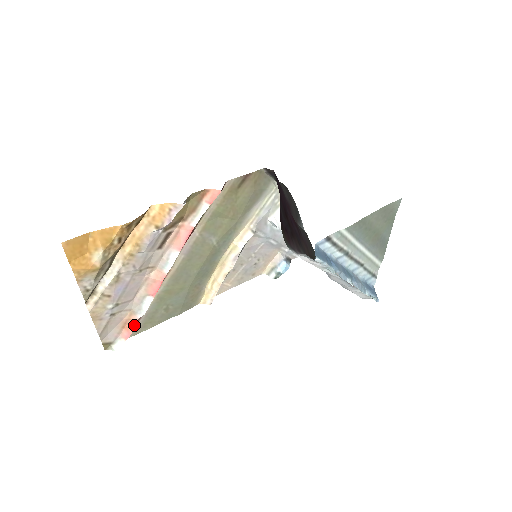
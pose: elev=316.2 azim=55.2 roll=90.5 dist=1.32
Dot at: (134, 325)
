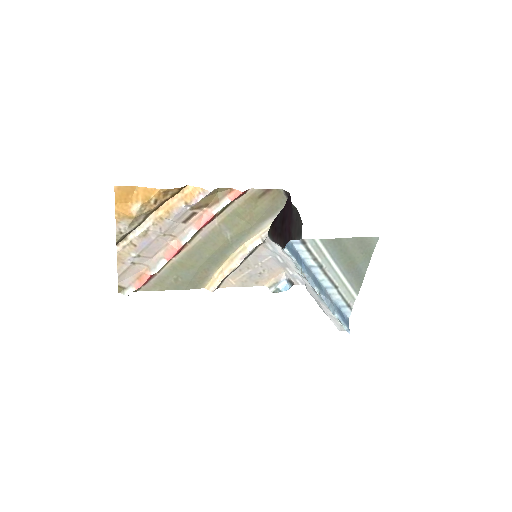
Dot at: (146, 279)
